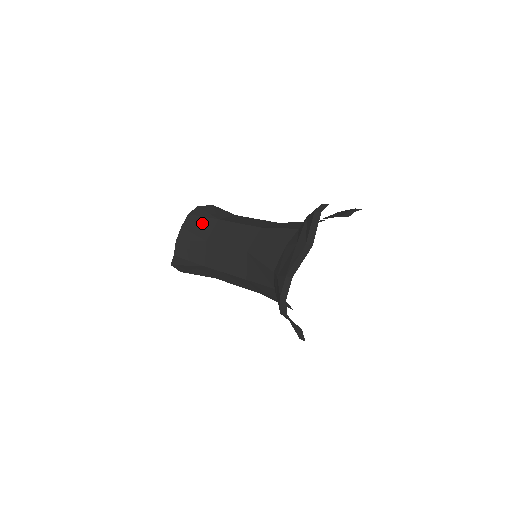
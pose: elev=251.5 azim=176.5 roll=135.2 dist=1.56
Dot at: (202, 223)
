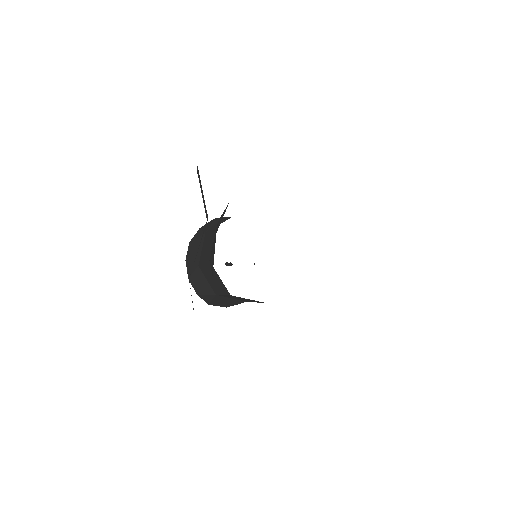
Dot at: (196, 246)
